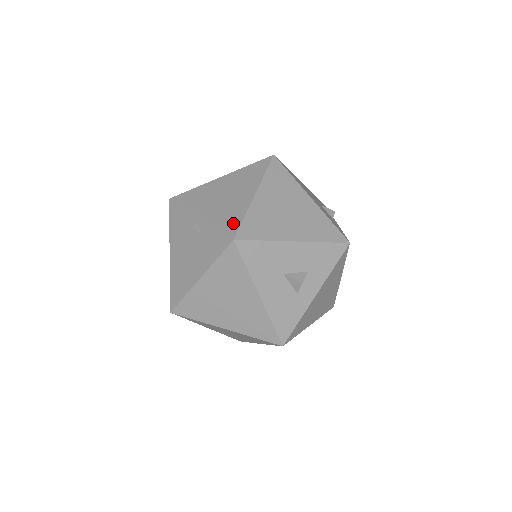
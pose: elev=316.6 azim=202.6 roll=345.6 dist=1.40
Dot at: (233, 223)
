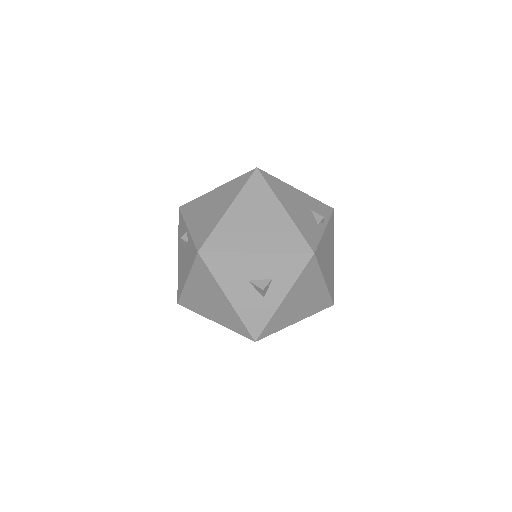
Dot at: (204, 236)
